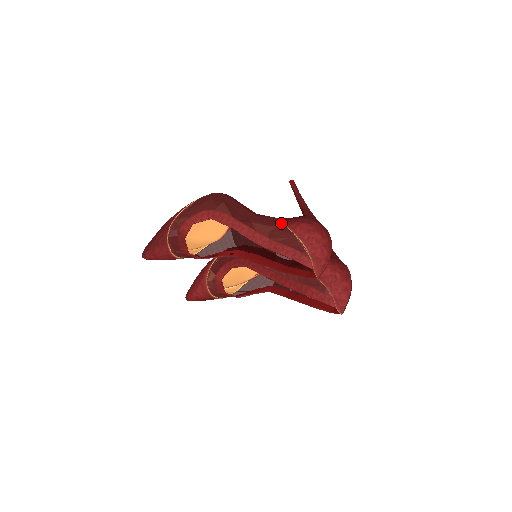
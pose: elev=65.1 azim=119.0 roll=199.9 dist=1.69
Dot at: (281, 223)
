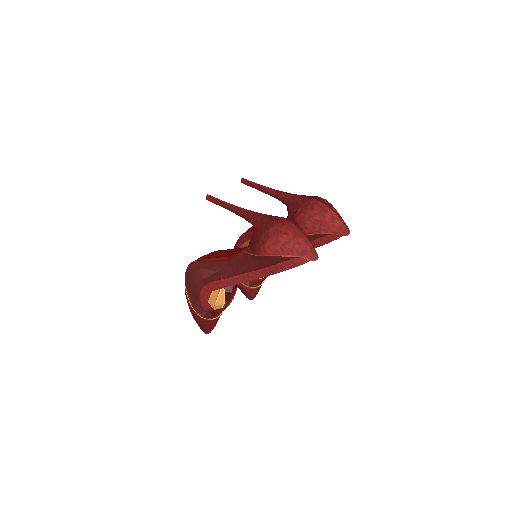
Dot at: (253, 256)
